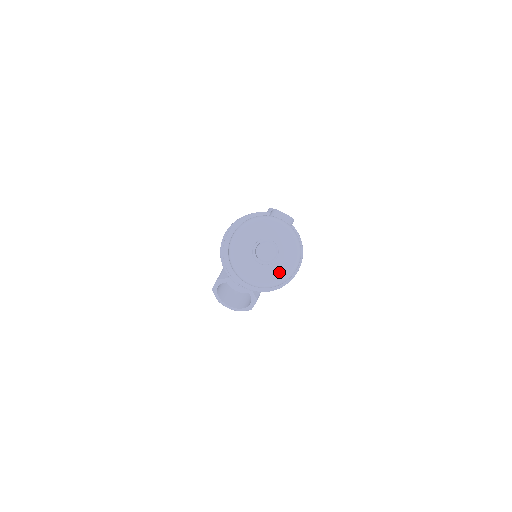
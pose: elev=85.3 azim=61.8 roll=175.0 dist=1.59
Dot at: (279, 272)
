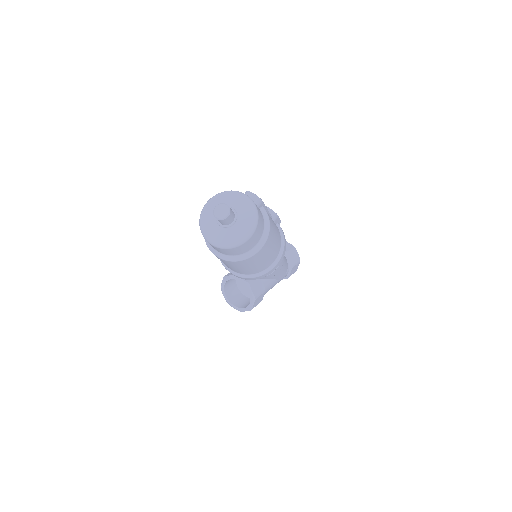
Dot at: (236, 235)
